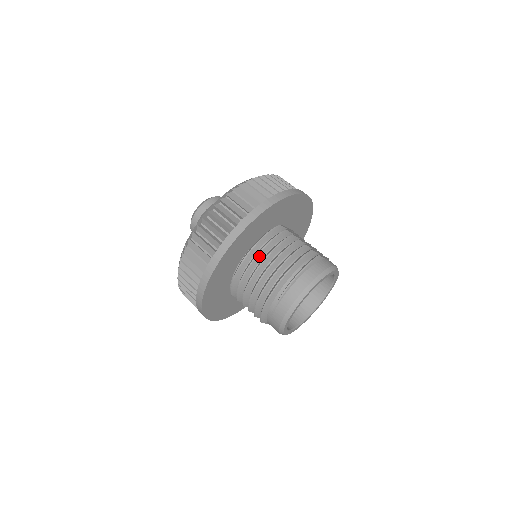
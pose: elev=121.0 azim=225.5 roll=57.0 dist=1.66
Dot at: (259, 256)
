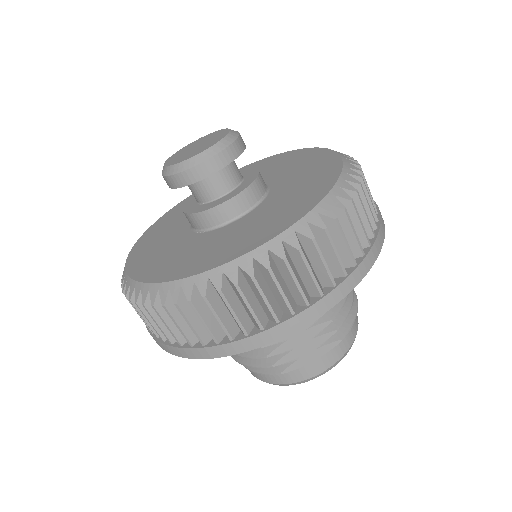
Dot at: occluded
